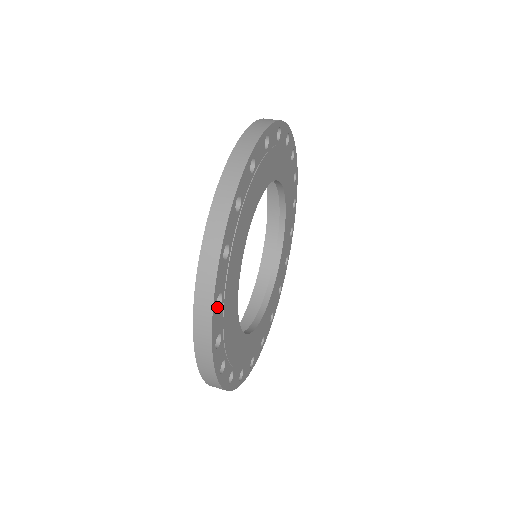
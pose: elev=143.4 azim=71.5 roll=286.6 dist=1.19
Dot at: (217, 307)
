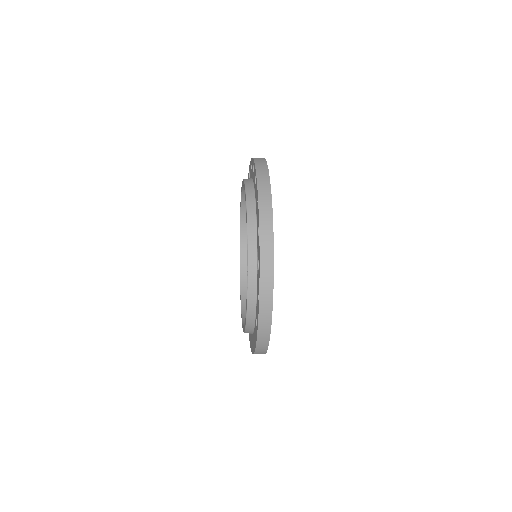
Dot at: occluded
